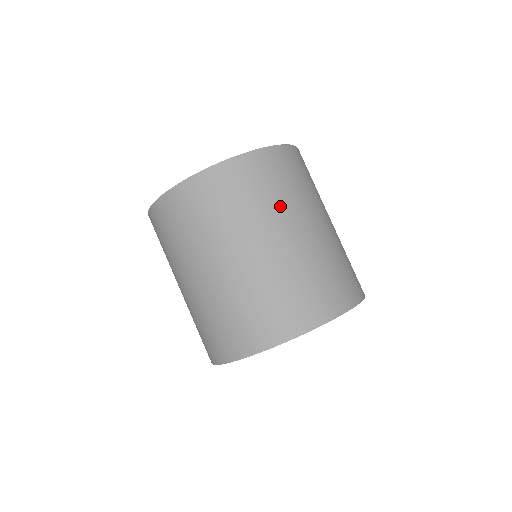
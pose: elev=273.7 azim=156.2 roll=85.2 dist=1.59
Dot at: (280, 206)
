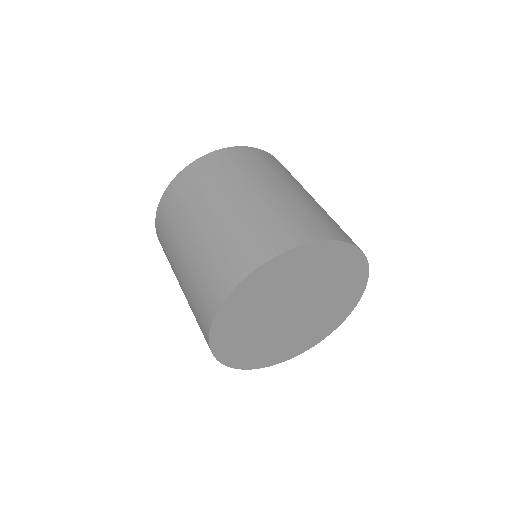
Dot at: (291, 178)
